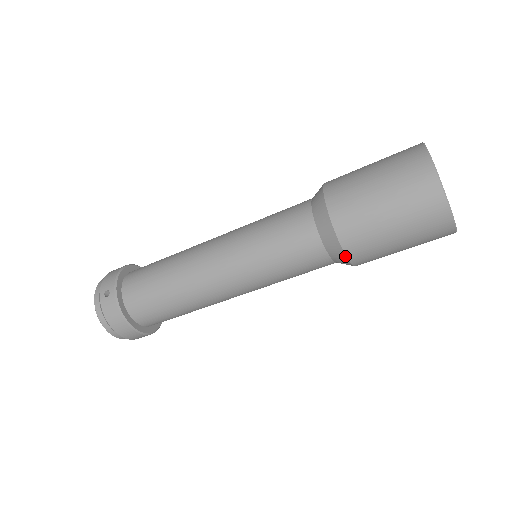
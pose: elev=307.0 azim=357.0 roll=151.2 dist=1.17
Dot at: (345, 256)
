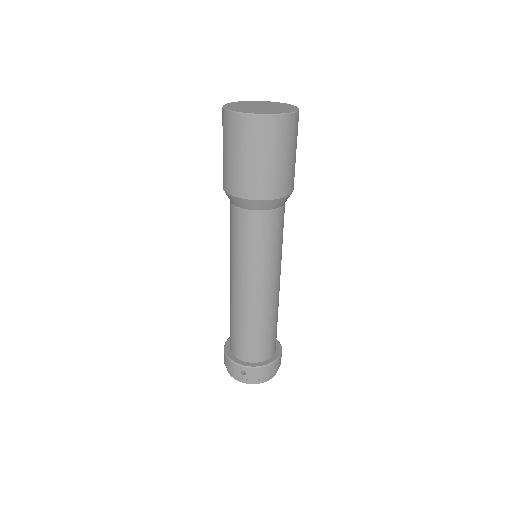
Dot at: (286, 197)
